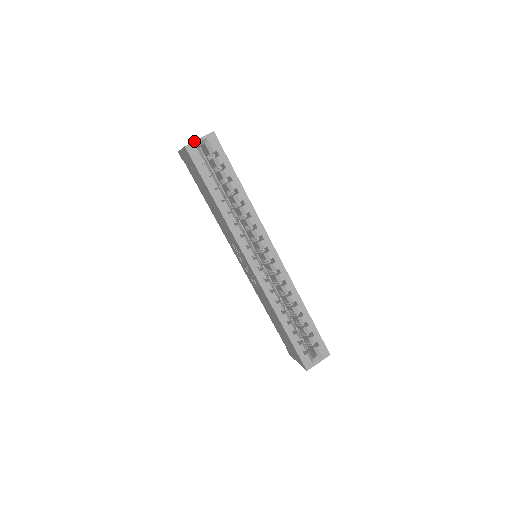
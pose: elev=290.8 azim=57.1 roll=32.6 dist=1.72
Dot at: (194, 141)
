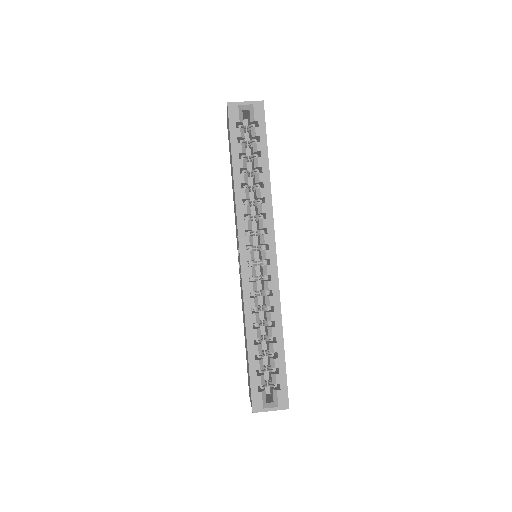
Dot at: (239, 102)
